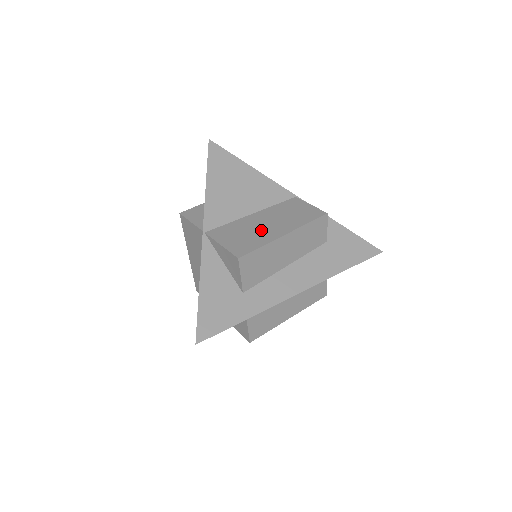
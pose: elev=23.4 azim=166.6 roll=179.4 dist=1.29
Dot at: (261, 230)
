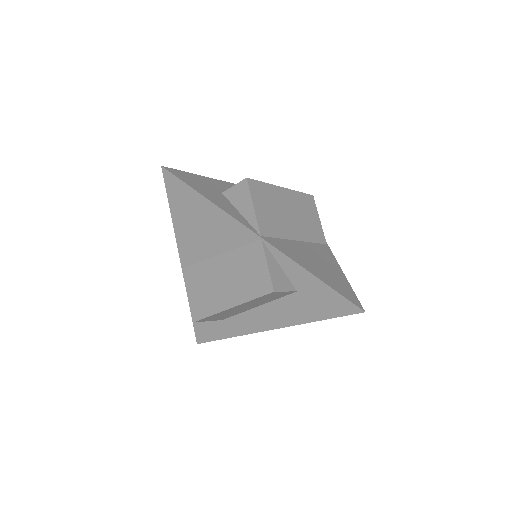
Dot at: (217, 290)
